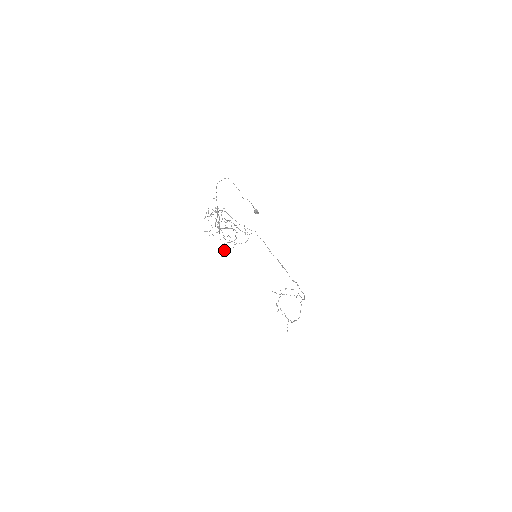
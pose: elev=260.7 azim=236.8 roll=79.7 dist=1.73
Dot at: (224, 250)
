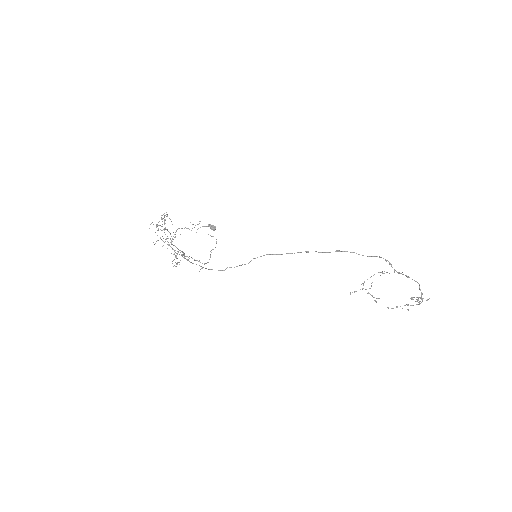
Dot at: occluded
